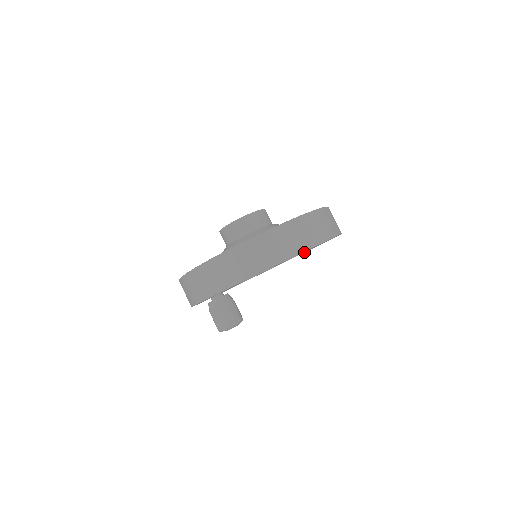
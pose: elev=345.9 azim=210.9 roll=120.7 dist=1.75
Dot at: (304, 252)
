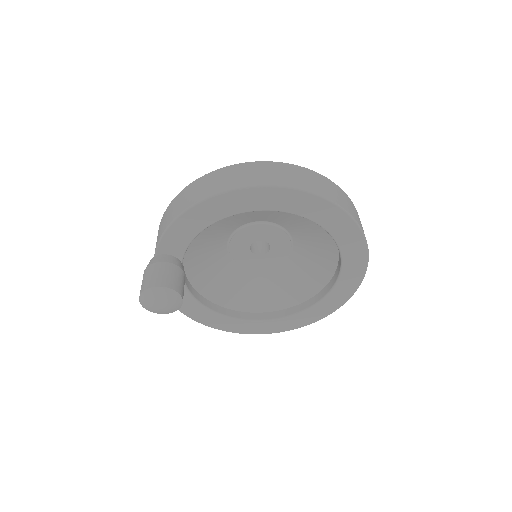
Dot at: (252, 330)
